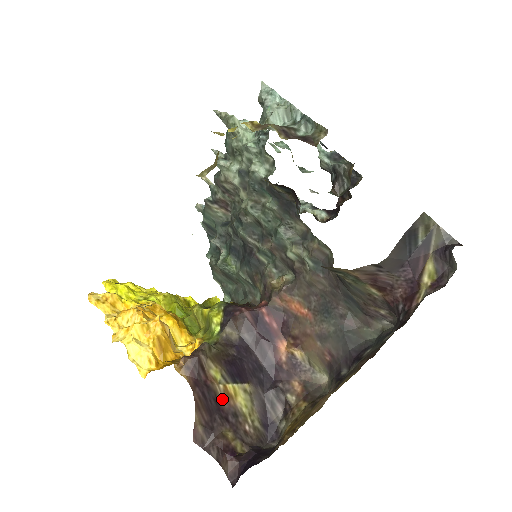
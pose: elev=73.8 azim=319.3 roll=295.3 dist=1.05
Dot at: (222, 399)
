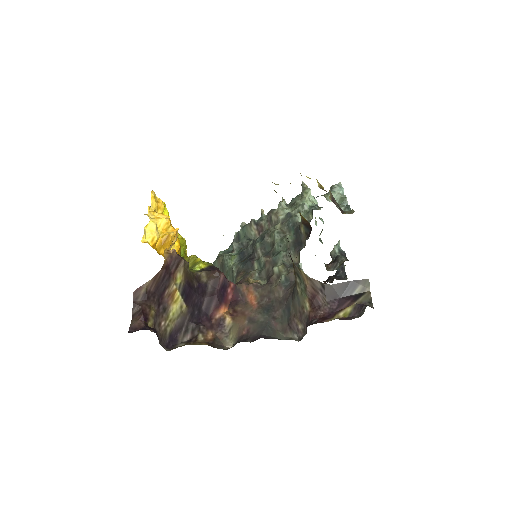
Dot at: (168, 293)
